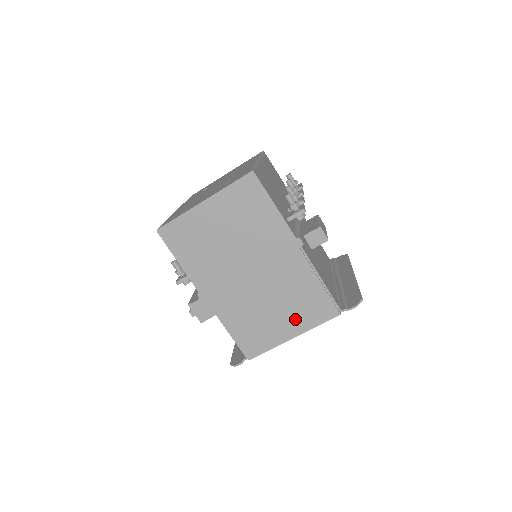
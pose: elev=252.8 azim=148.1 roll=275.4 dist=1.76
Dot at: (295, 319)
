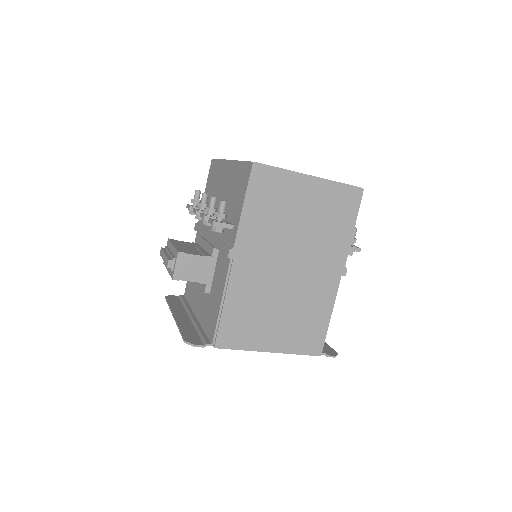
Dot at: (286, 335)
